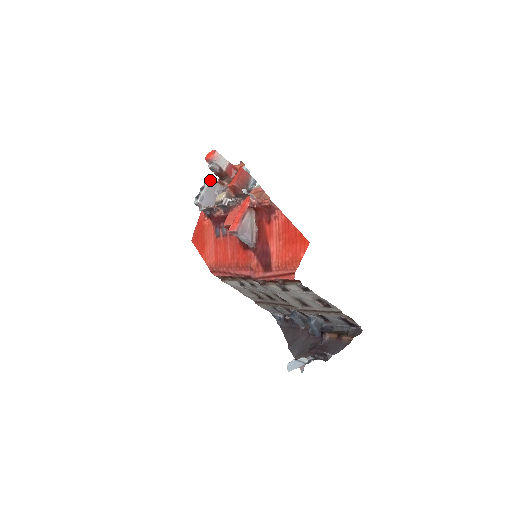
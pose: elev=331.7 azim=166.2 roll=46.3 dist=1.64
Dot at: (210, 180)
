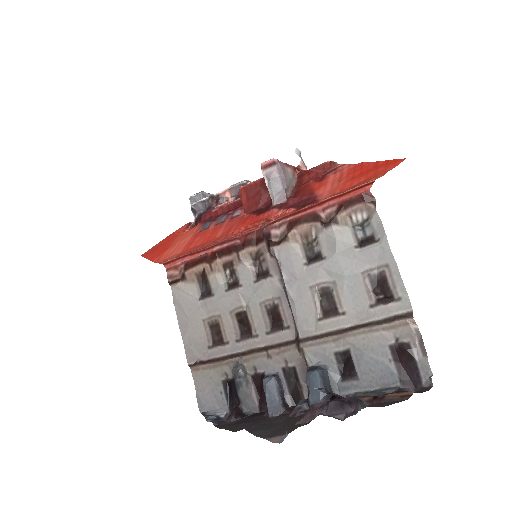
Dot at: occluded
